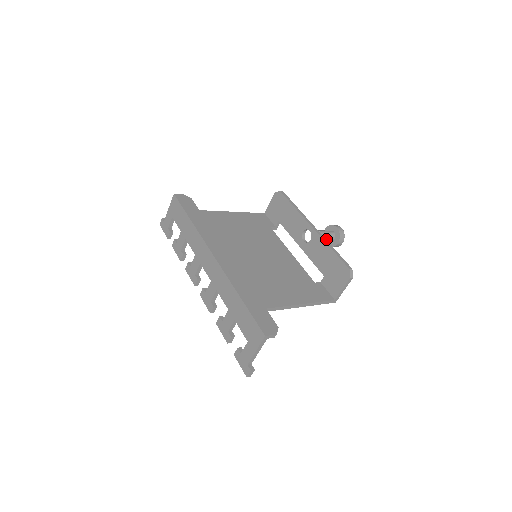
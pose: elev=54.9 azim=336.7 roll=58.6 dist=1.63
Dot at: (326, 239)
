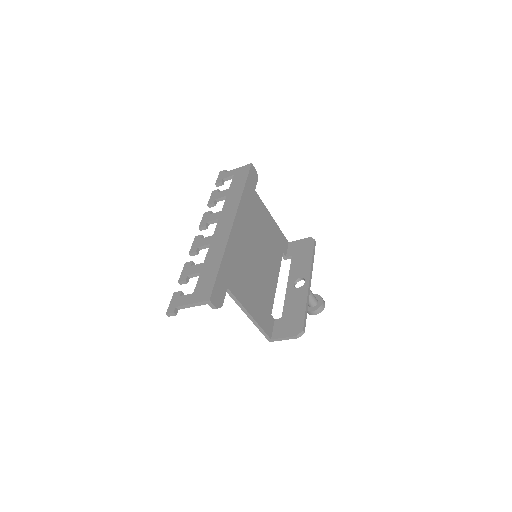
Dot at: occluded
